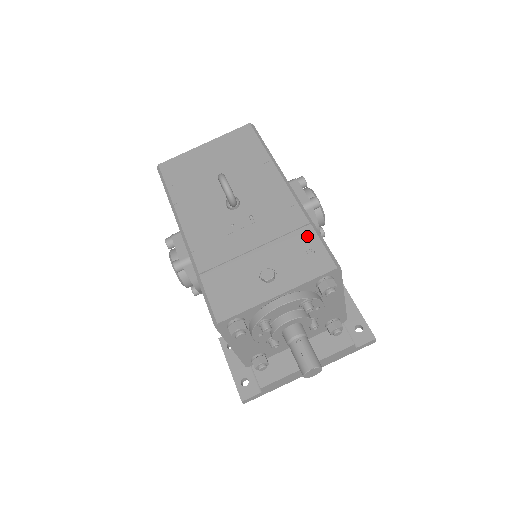
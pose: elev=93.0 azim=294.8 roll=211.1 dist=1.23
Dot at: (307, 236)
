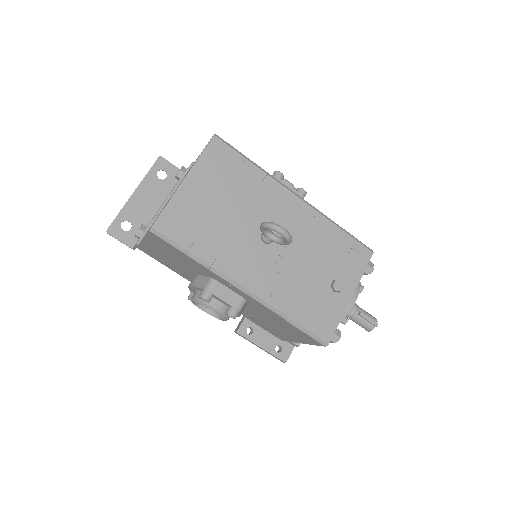
Dot at: (341, 238)
